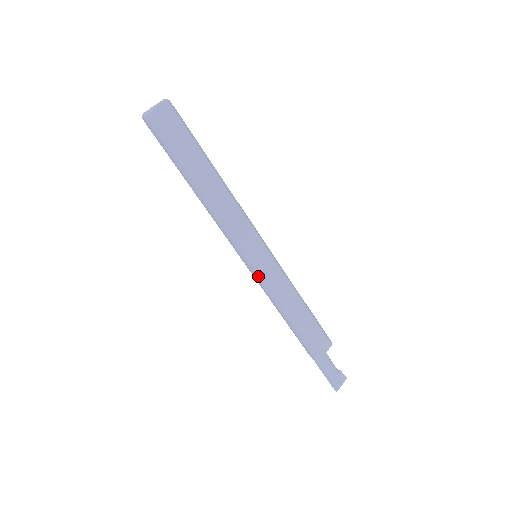
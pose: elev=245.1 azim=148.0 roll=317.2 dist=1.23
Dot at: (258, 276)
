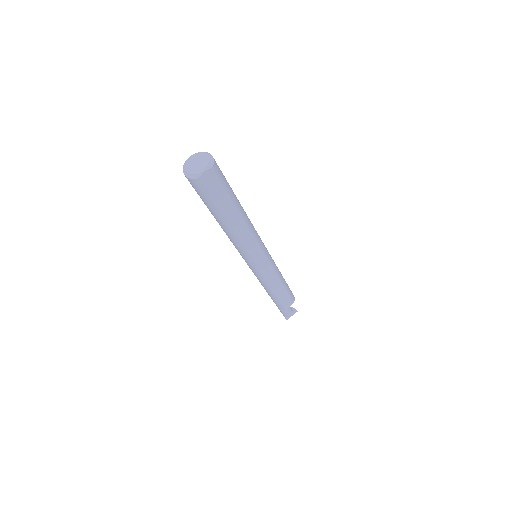
Dot at: (253, 271)
